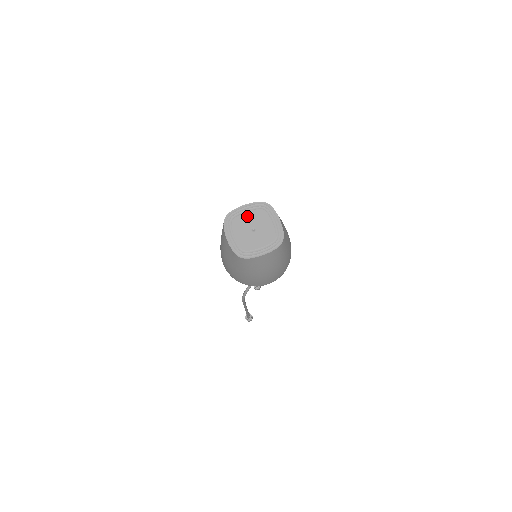
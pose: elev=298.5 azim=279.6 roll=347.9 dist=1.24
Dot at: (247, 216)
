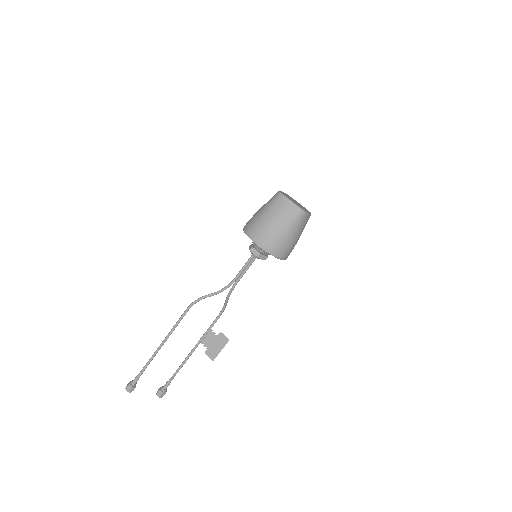
Dot at: (298, 203)
